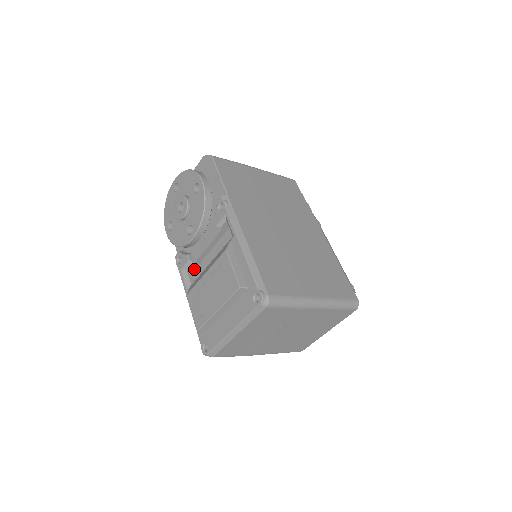
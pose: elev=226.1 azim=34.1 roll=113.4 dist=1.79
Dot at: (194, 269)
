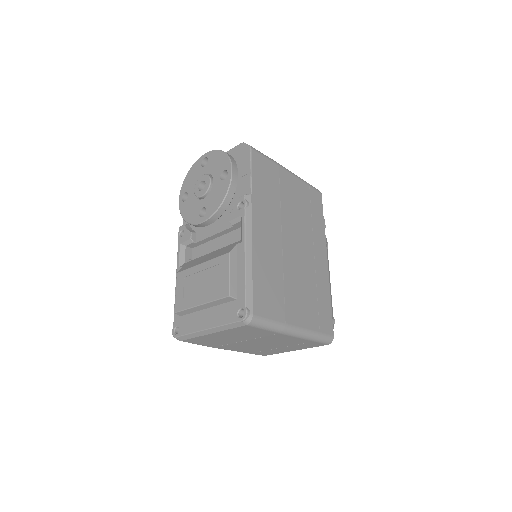
Dot at: (193, 247)
